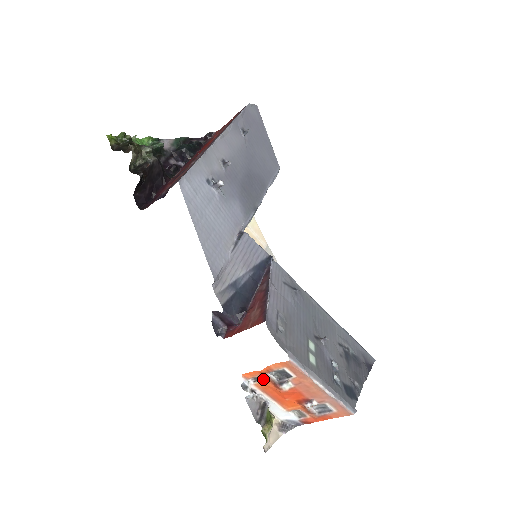
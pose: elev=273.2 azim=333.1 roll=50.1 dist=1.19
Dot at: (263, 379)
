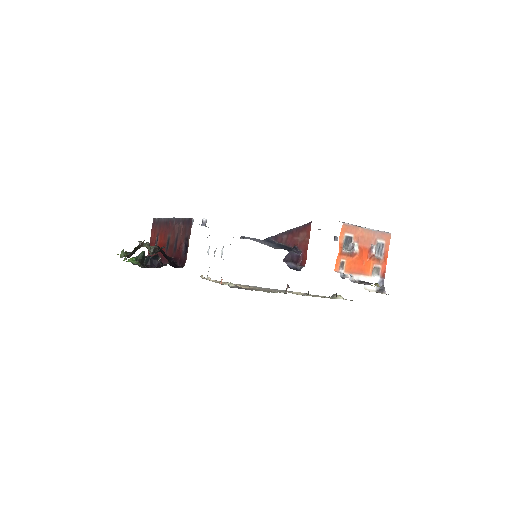
Dot at: (344, 260)
